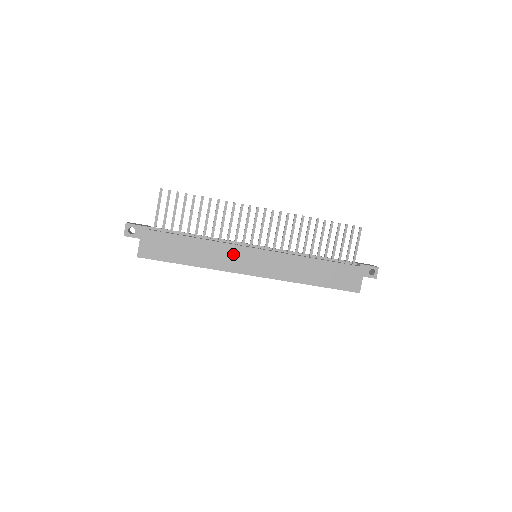
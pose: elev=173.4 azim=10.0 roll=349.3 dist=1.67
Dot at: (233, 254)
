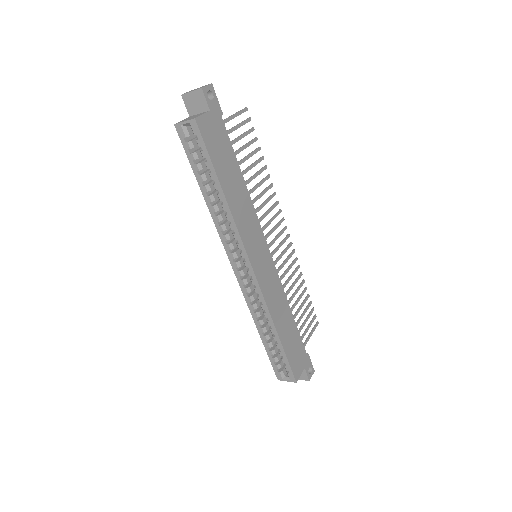
Dot at: (254, 228)
